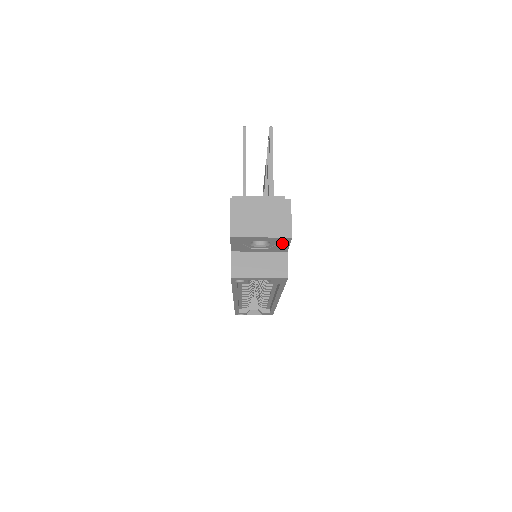
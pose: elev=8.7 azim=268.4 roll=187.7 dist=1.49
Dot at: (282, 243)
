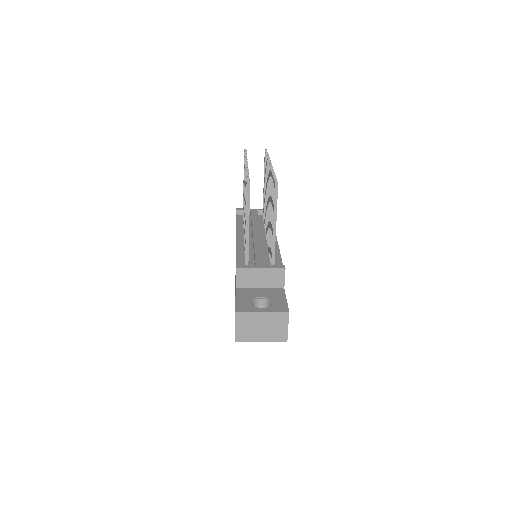
Dot at: occluded
